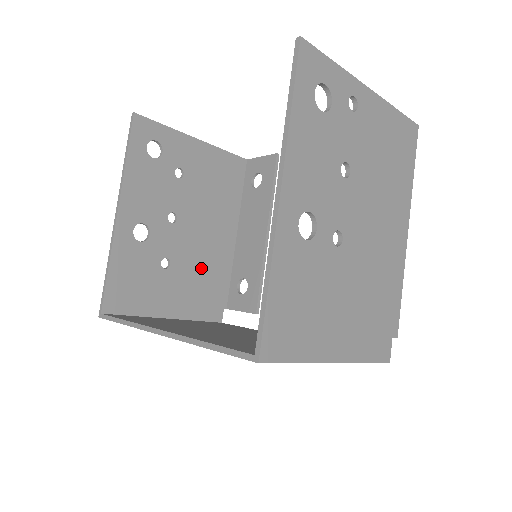
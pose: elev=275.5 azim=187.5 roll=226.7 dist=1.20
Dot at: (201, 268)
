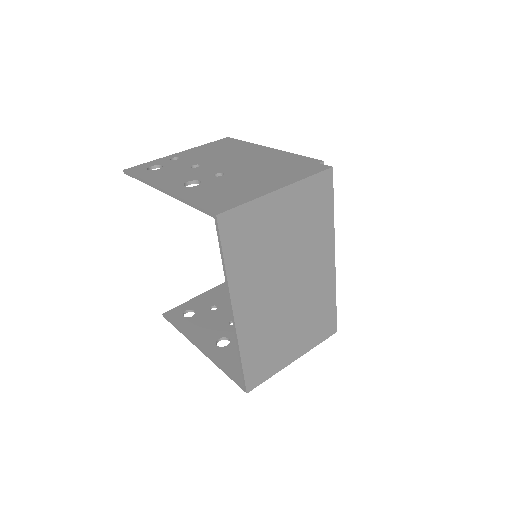
Dot at: occluded
